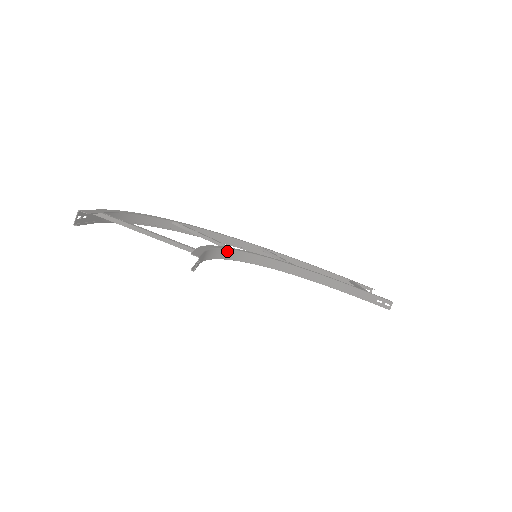
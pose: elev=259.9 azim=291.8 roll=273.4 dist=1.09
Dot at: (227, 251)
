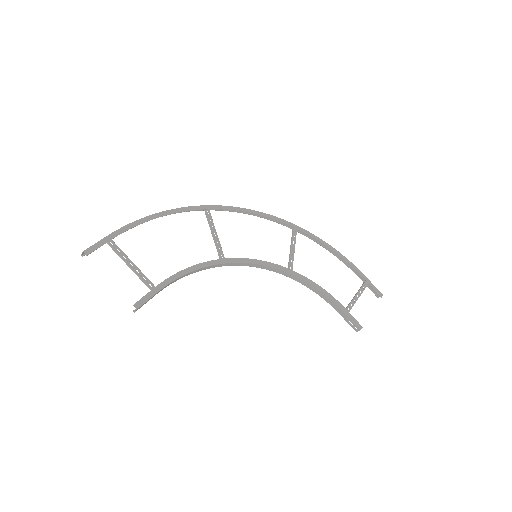
Dot at: (209, 266)
